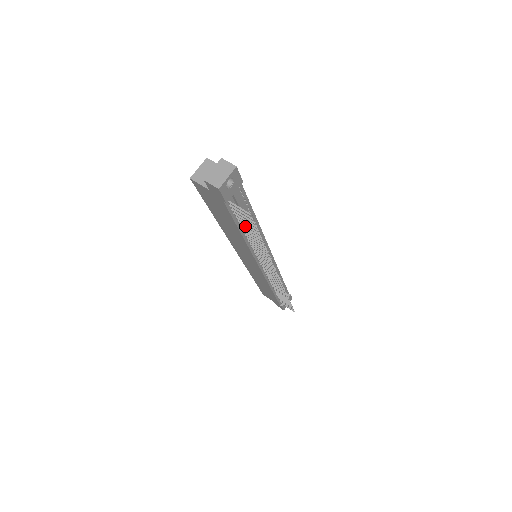
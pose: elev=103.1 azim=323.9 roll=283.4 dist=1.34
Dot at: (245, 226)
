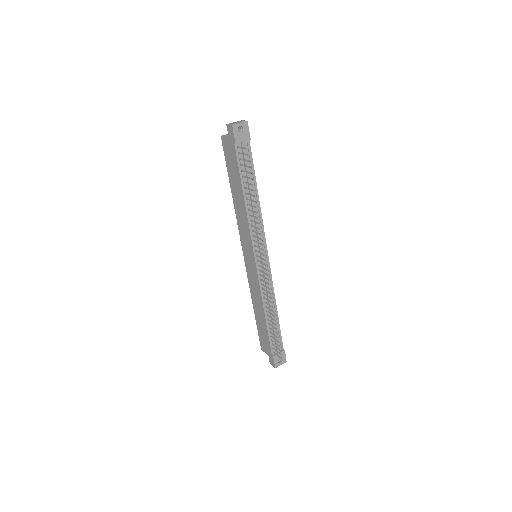
Dot at: (245, 177)
